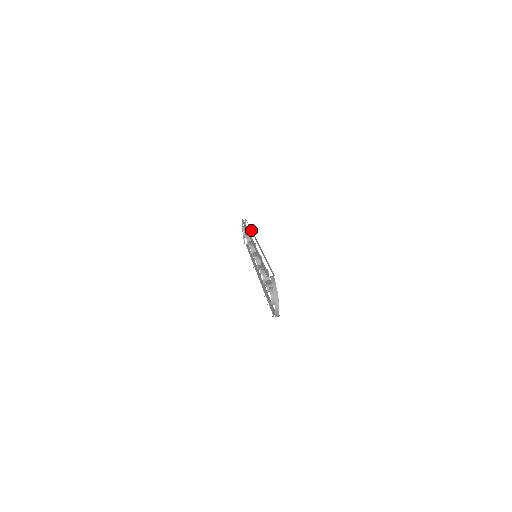
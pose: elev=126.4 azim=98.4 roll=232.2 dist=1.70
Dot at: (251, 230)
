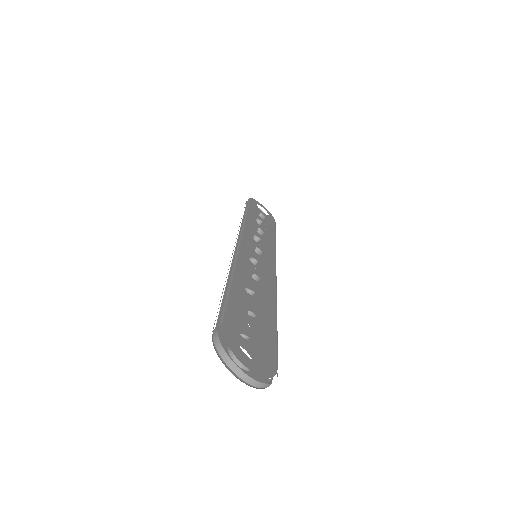
Dot at: occluded
